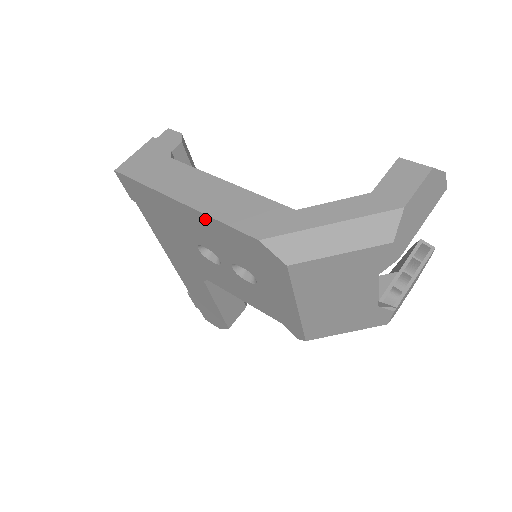
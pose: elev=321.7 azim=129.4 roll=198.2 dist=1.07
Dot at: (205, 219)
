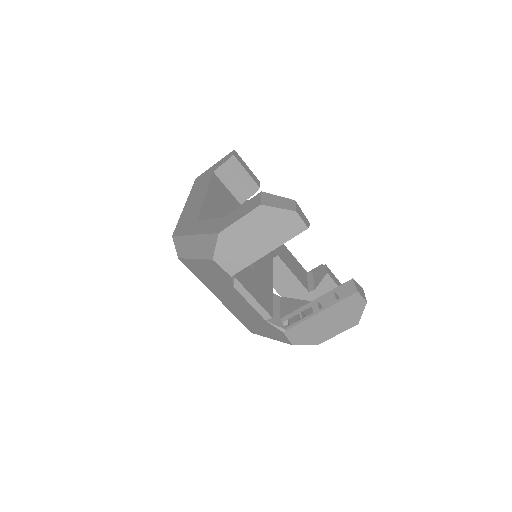
Dot at: occluded
